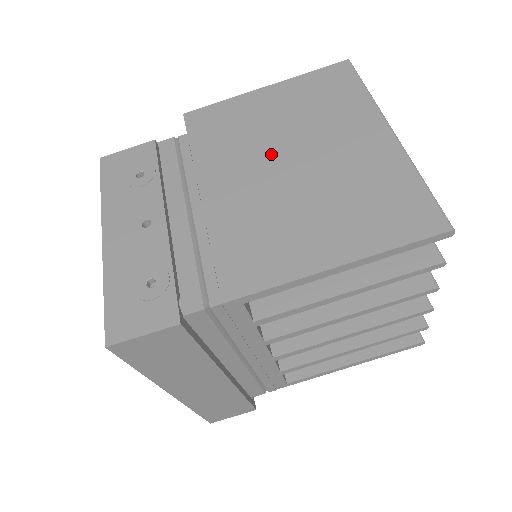
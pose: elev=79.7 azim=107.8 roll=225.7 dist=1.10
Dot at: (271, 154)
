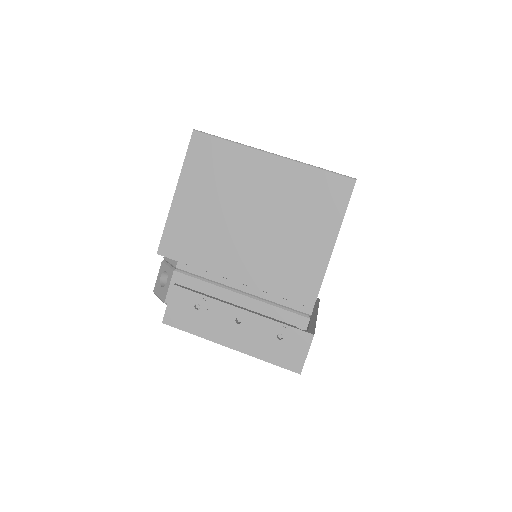
Dot at: (236, 227)
